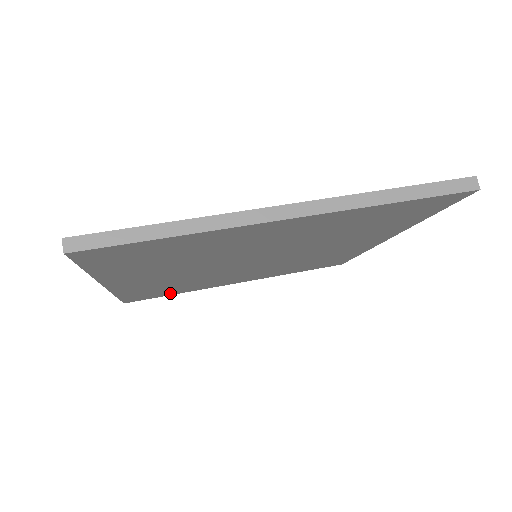
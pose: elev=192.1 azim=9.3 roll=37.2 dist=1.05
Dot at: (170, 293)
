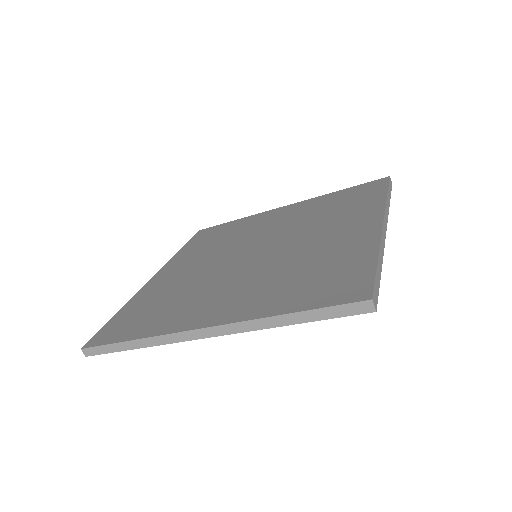
Dot at: occluded
